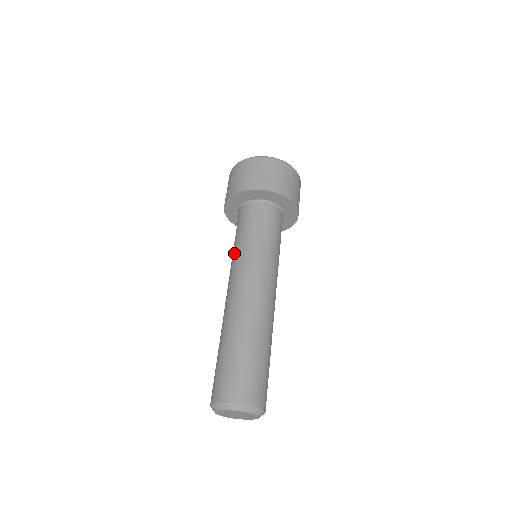
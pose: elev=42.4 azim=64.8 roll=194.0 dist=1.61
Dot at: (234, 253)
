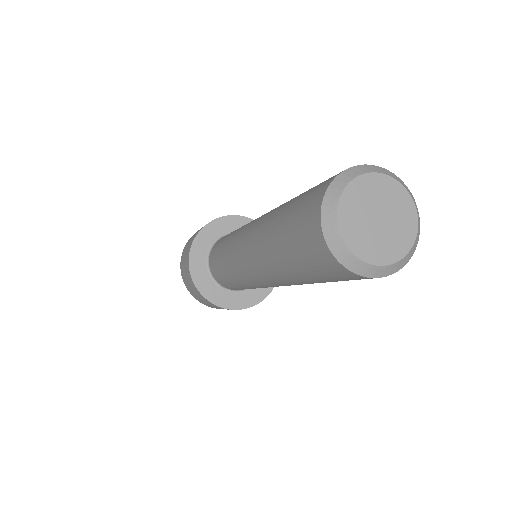
Dot at: (232, 235)
